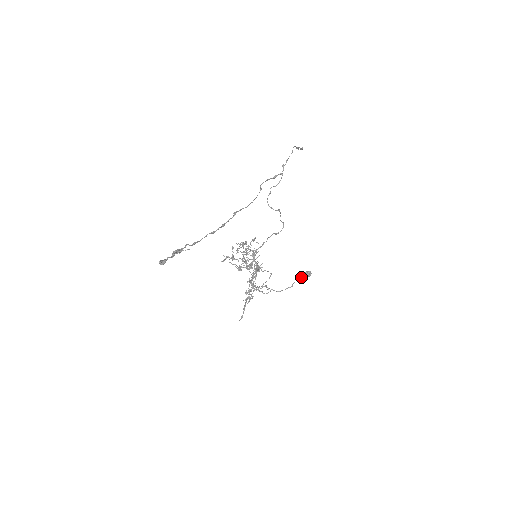
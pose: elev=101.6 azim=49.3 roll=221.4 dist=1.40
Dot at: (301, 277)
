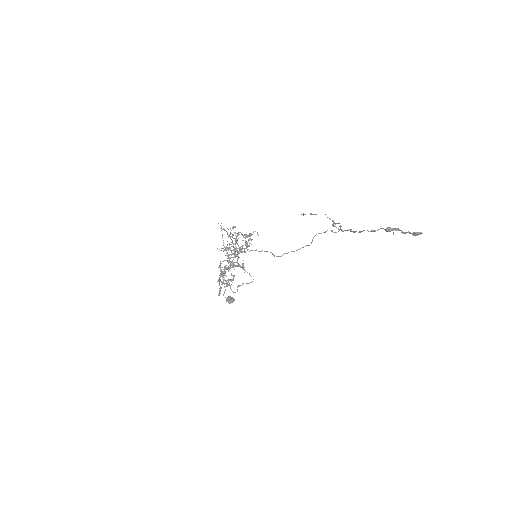
Dot at: (231, 299)
